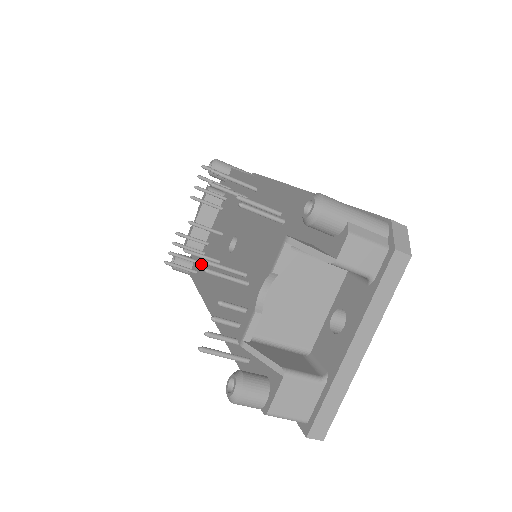
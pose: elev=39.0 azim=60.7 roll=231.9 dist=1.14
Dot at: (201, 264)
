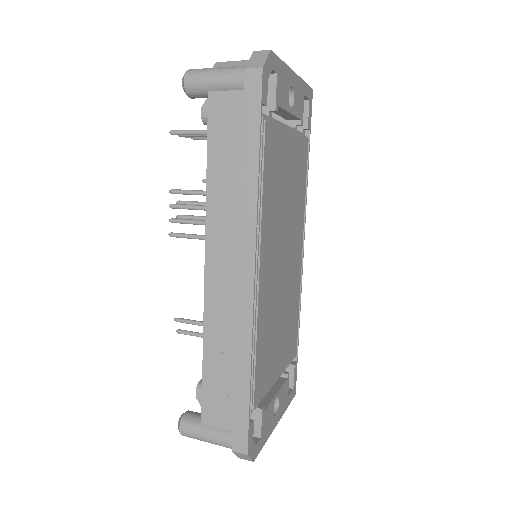
Dot at: occluded
